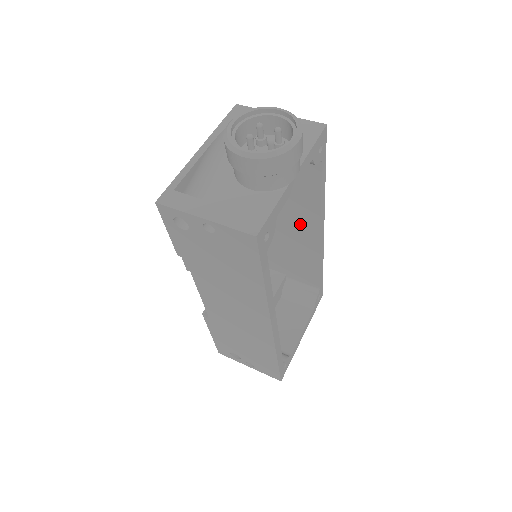
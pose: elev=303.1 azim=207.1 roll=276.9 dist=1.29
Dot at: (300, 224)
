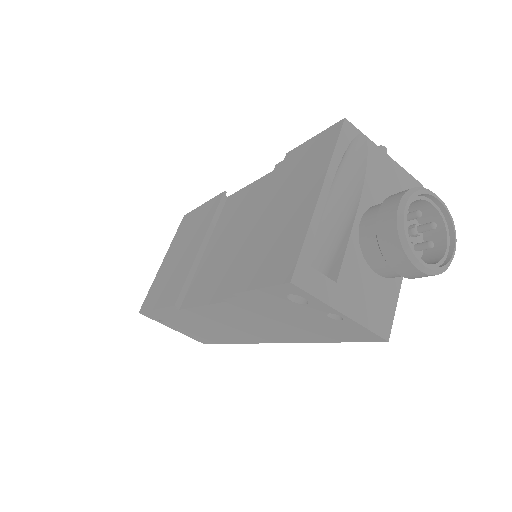
Dot at: occluded
